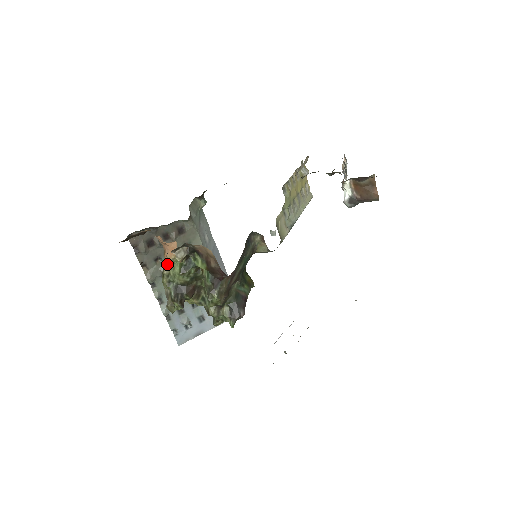
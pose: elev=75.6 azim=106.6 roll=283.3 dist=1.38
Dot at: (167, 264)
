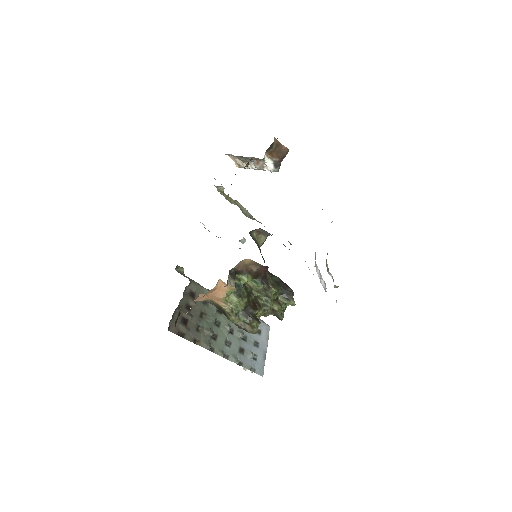
Dot at: (224, 305)
